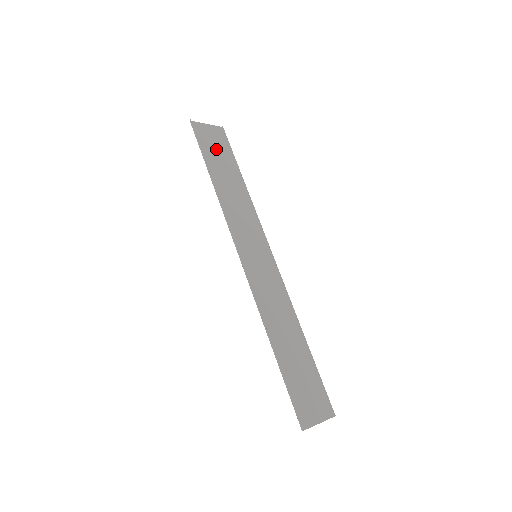
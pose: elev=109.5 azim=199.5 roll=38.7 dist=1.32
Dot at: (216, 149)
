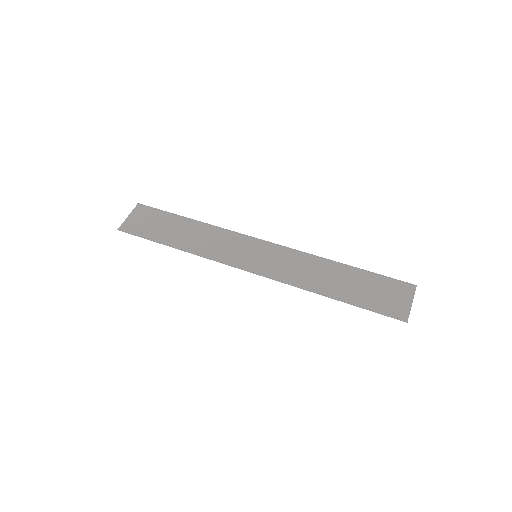
Dot at: (153, 224)
